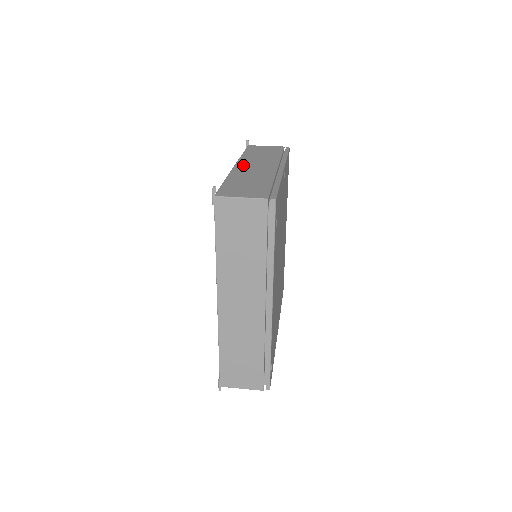
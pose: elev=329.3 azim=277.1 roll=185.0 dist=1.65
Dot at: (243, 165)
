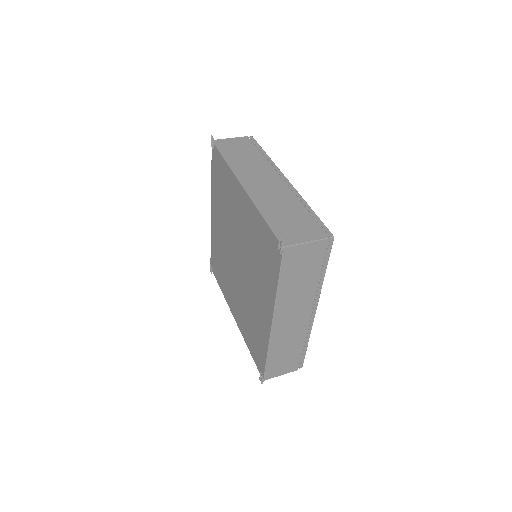
Dot at: (250, 183)
